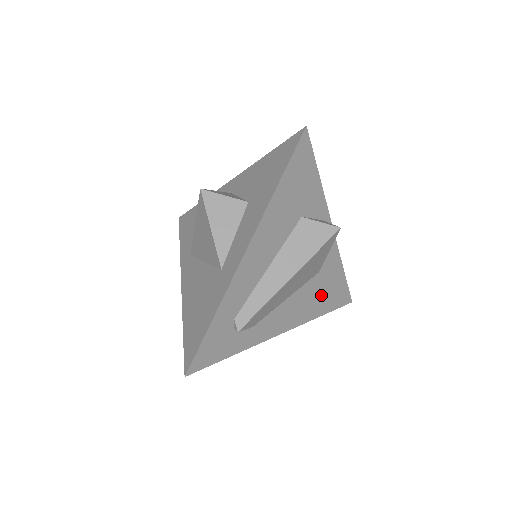
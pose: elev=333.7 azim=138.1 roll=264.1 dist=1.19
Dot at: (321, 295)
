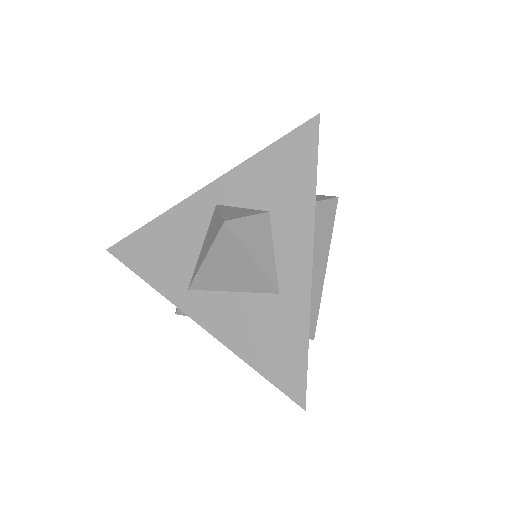
Dot at: occluded
